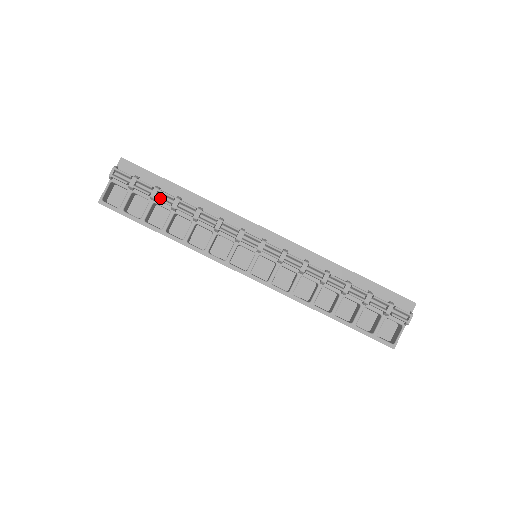
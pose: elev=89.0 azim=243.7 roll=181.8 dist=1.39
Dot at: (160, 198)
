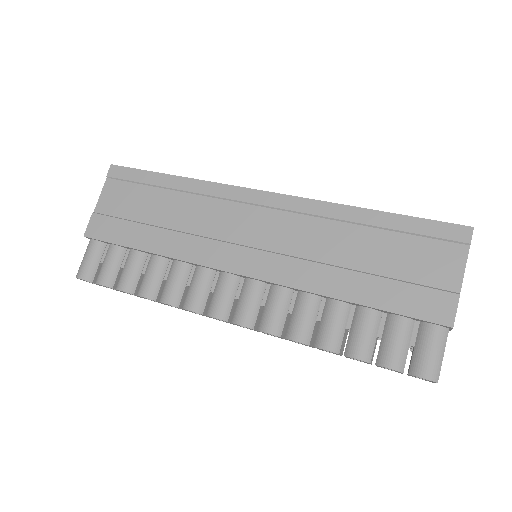
Dot at: occluded
